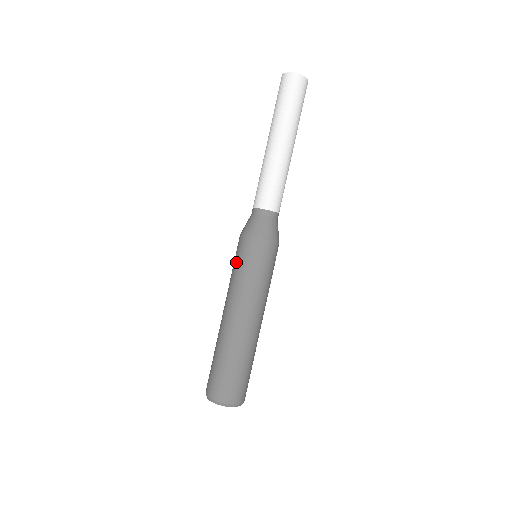
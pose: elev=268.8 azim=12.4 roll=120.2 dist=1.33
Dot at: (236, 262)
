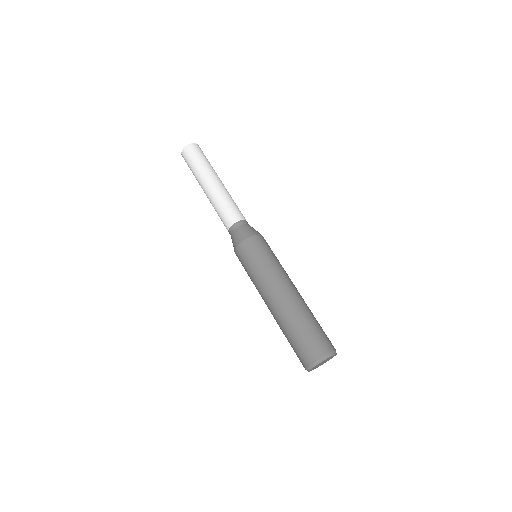
Dot at: (248, 265)
